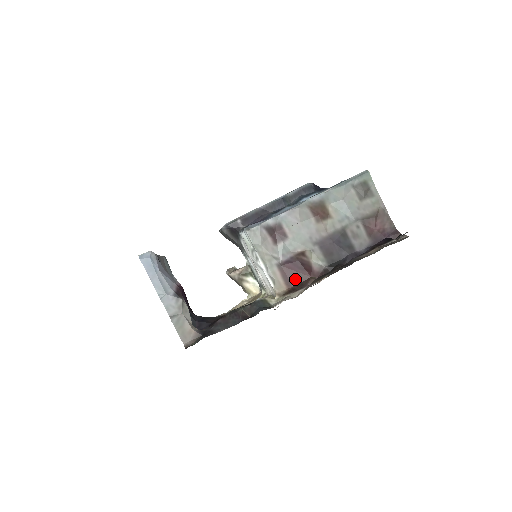
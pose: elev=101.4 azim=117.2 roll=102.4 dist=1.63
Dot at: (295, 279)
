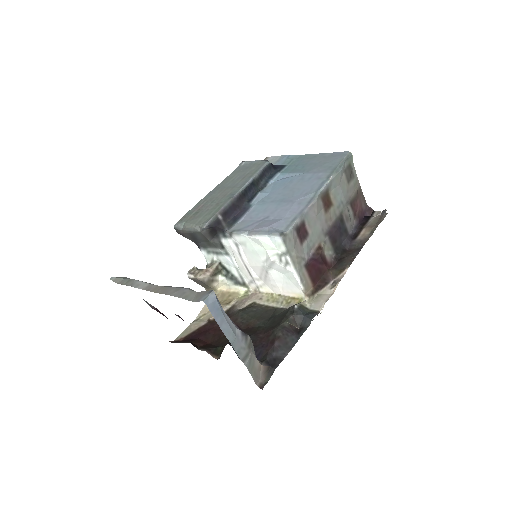
Dot at: (318, 275)
